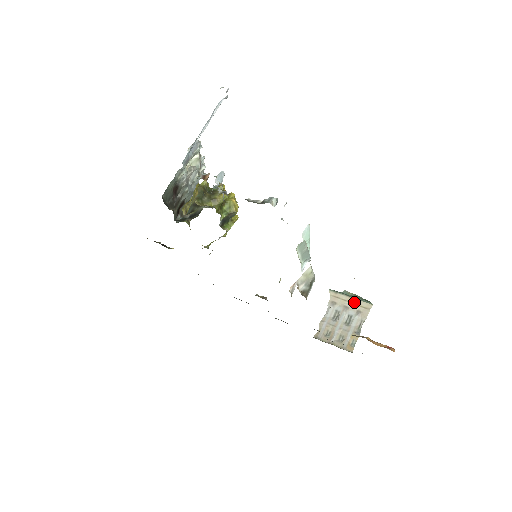
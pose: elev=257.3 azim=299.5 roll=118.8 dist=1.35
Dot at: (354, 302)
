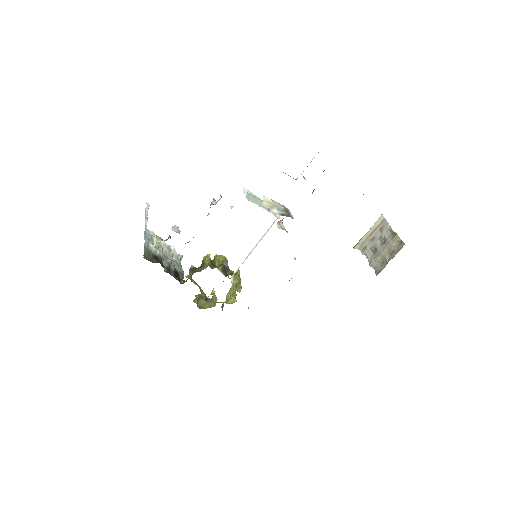
Dot at: (372, 230)
